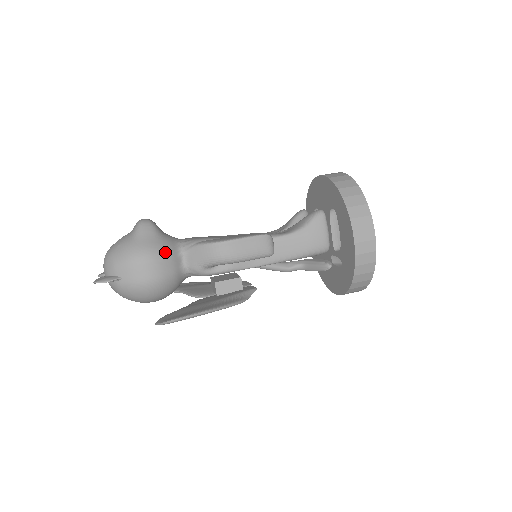
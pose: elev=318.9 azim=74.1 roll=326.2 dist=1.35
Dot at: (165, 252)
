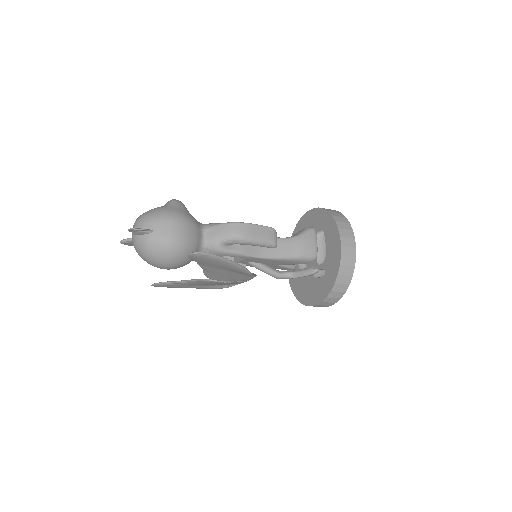
Dot at: (193, 221)
